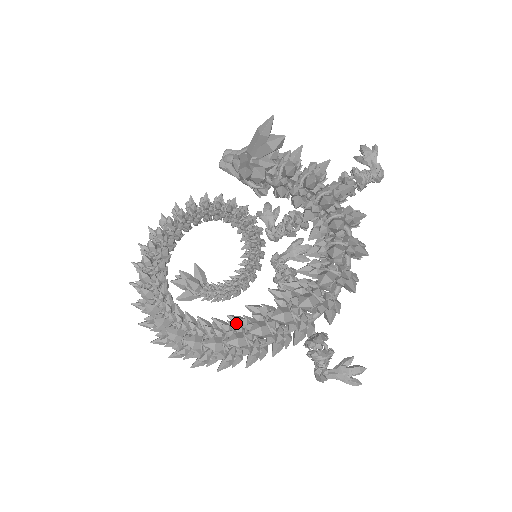
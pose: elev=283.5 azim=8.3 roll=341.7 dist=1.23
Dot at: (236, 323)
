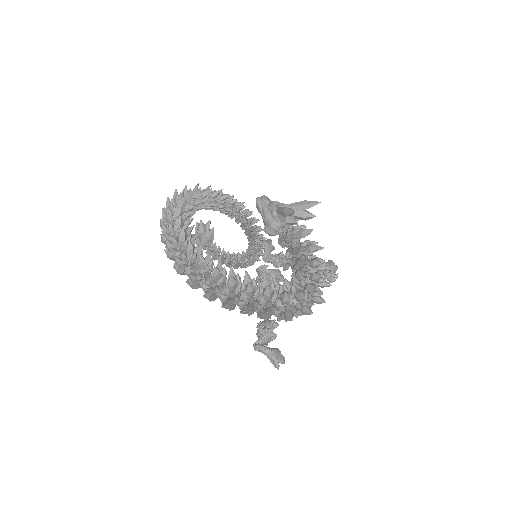
Dot at: occluded
